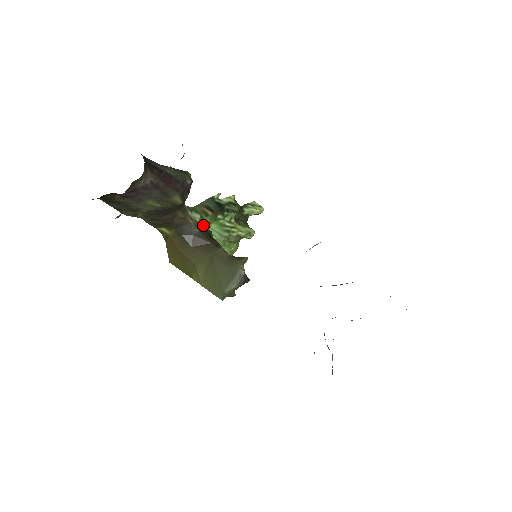
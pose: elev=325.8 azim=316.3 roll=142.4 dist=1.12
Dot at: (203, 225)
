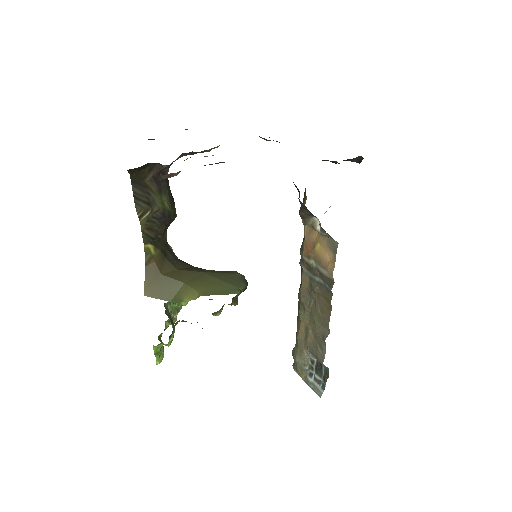
Dot at: occluded
